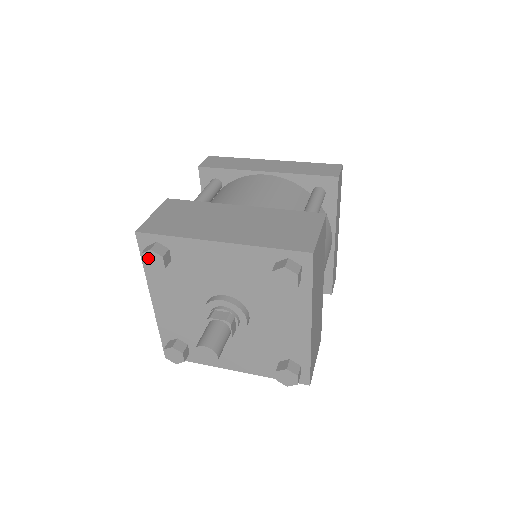
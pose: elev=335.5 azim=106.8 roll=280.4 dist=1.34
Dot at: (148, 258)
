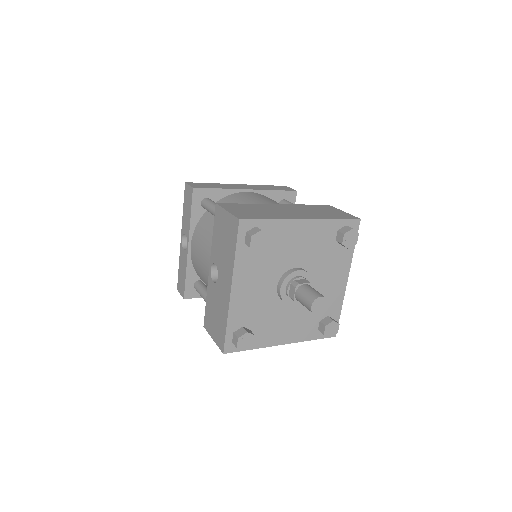
Dot at: (257, 239)
